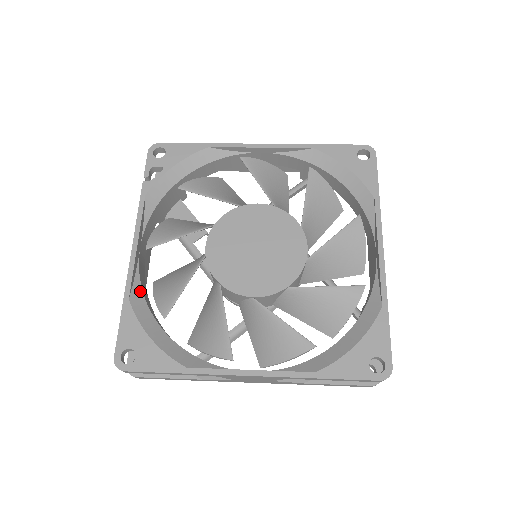
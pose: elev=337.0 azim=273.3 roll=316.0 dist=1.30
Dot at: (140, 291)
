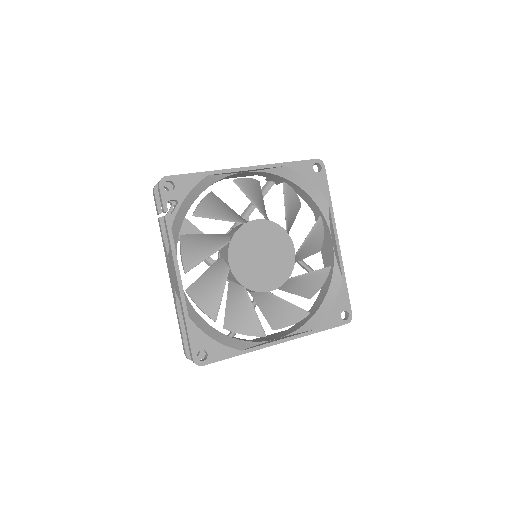
Dot at: (191, 306)
